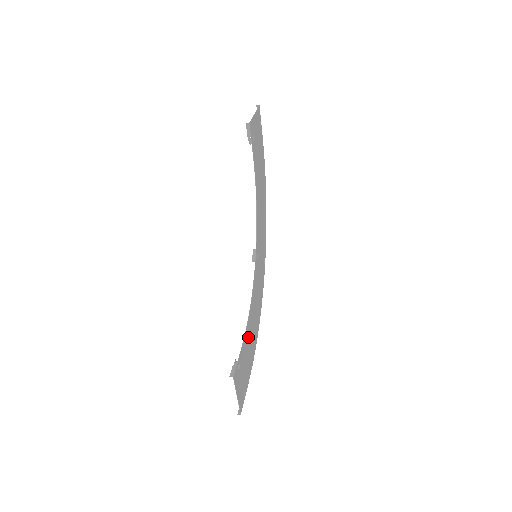
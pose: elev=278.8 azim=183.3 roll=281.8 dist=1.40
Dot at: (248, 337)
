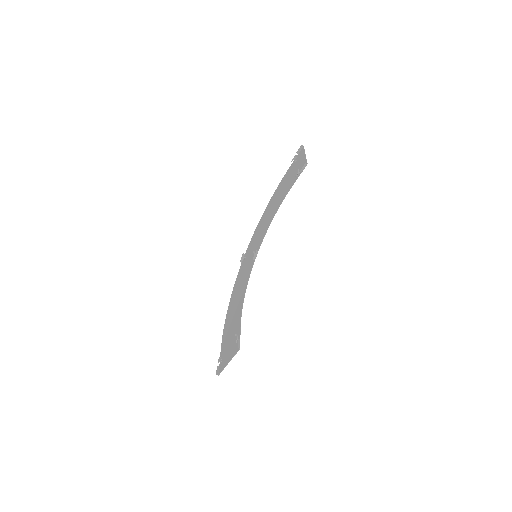
Dot at: (237, 317)
